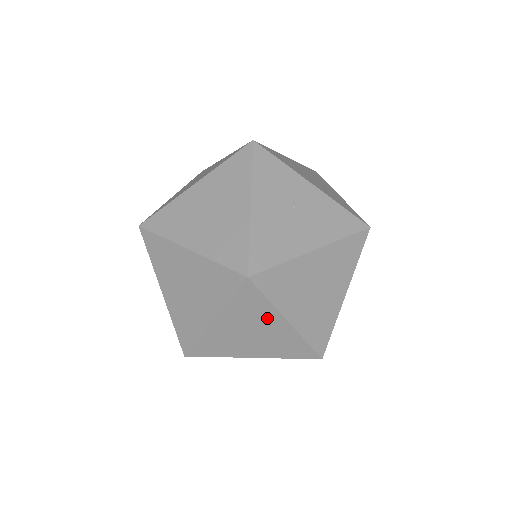
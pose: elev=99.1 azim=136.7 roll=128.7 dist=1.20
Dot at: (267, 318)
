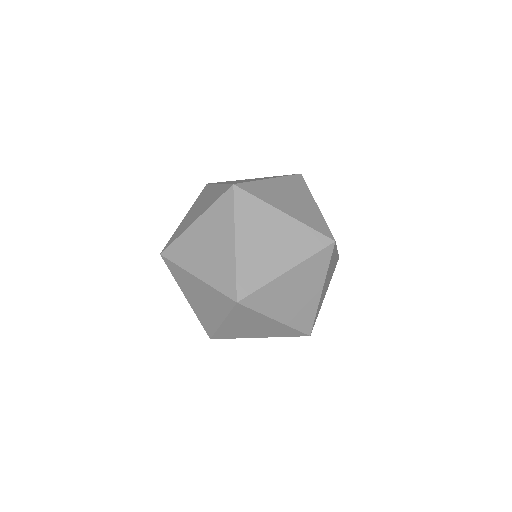
Dot at: (268, 217)
